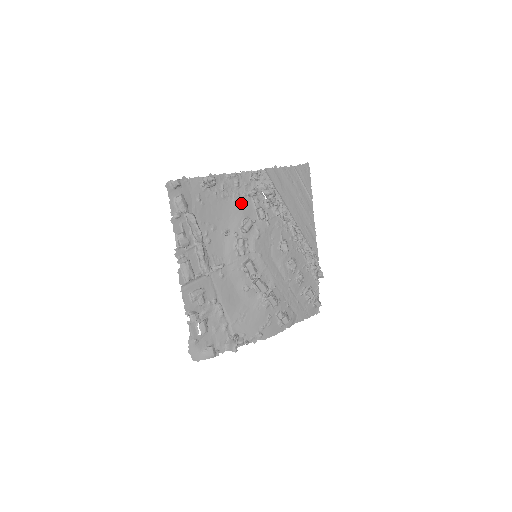
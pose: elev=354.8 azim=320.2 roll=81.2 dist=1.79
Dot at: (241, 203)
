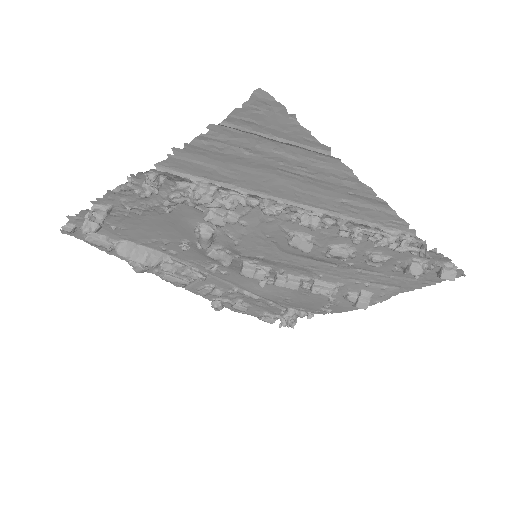
Dot at: (173, 212)
